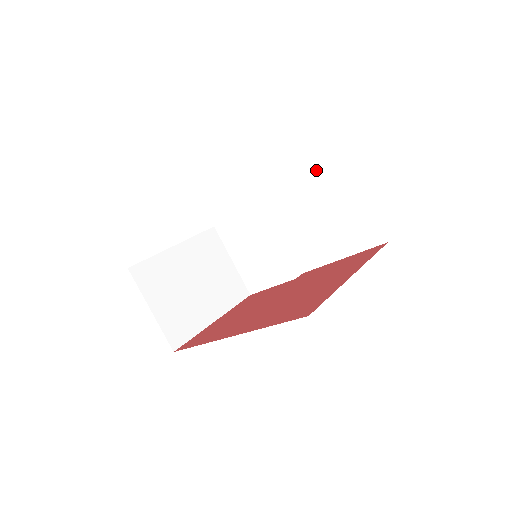
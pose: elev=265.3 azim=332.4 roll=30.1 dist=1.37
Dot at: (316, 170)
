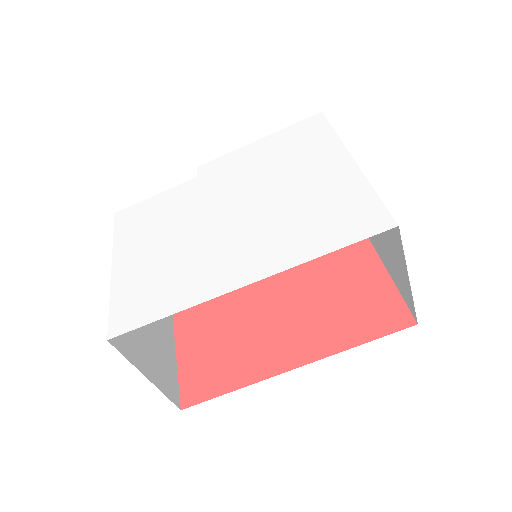
Dot at: (281, 130)
